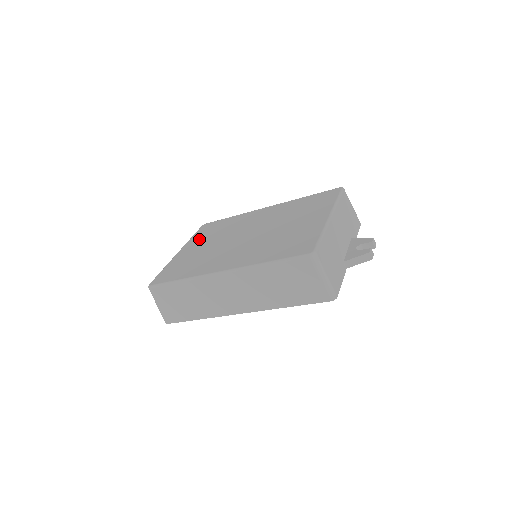
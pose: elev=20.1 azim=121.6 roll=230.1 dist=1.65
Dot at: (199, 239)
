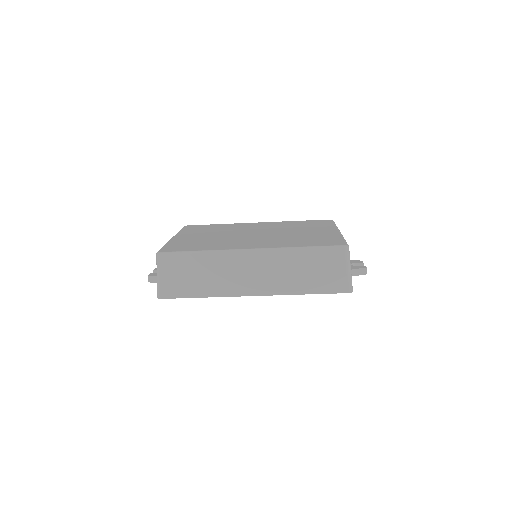
Dot at: (193, 232)
